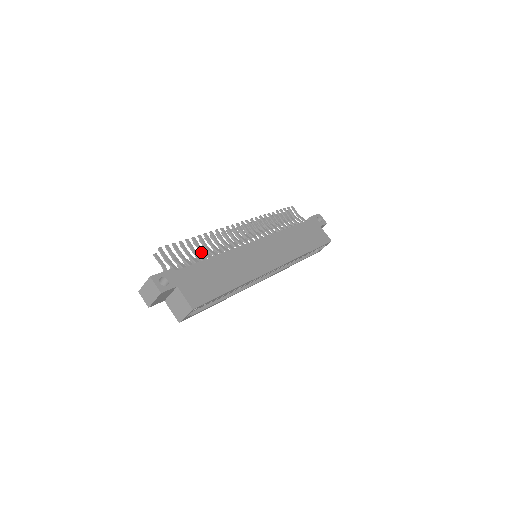
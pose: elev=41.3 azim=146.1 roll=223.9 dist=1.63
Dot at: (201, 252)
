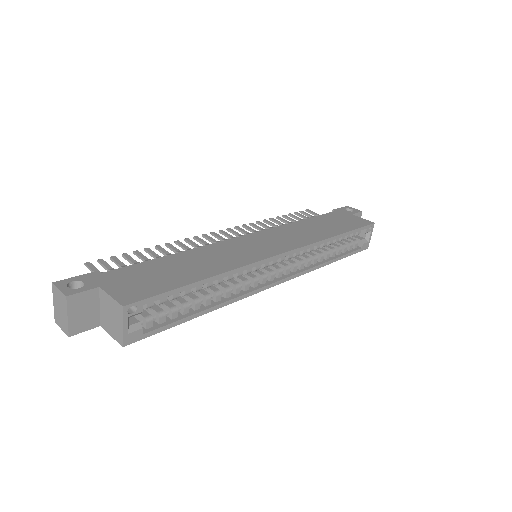
Dot at: occluded
